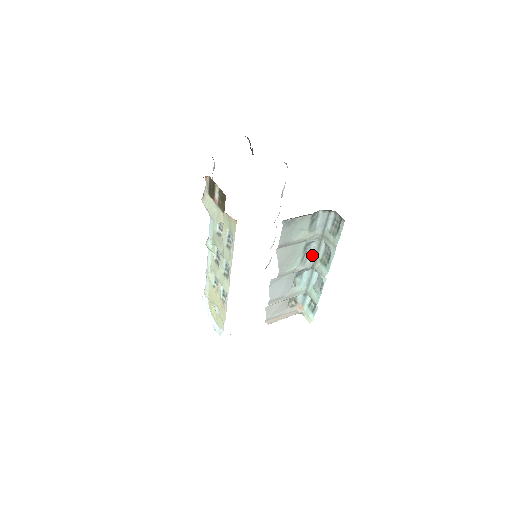
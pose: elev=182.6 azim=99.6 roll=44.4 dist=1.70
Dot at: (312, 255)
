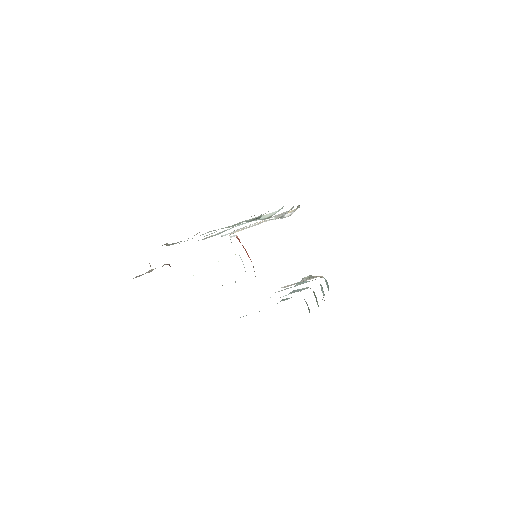
Dot at: (303, 288)
